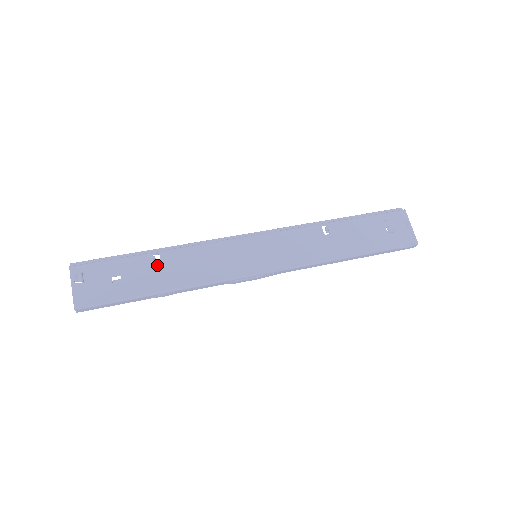
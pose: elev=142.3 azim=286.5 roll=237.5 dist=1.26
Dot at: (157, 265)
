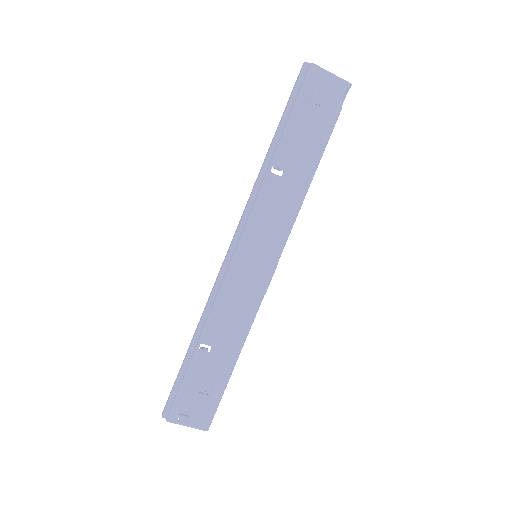
Dot at: (211, 351)
